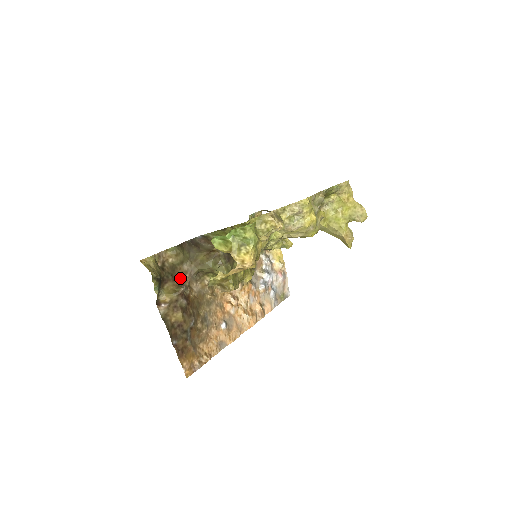
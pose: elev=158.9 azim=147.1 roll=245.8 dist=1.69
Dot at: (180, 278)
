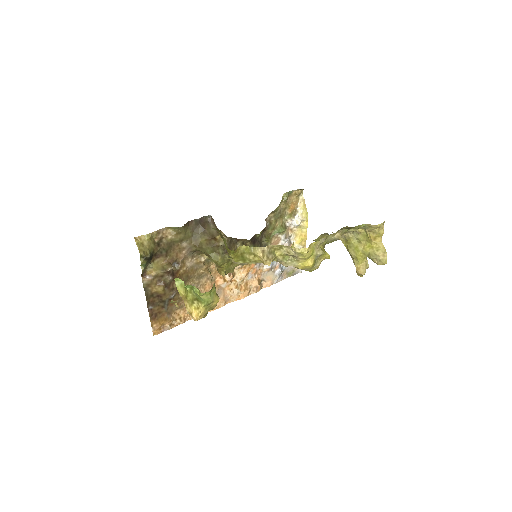
Dot at: (175, 254)
